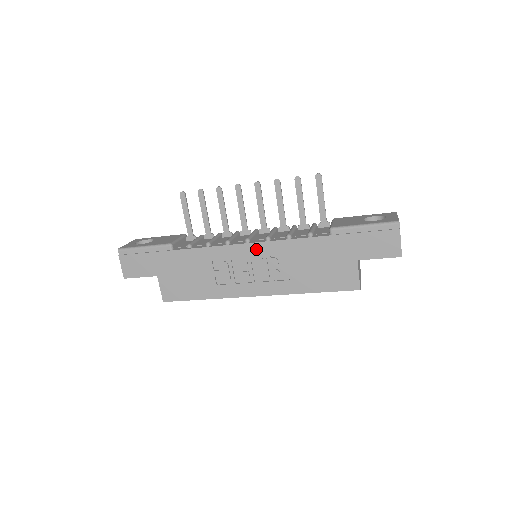
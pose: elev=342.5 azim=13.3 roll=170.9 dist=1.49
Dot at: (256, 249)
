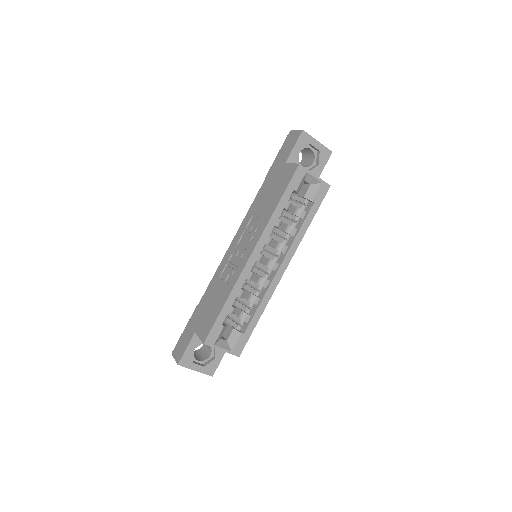
Dot at: (237, 237)
